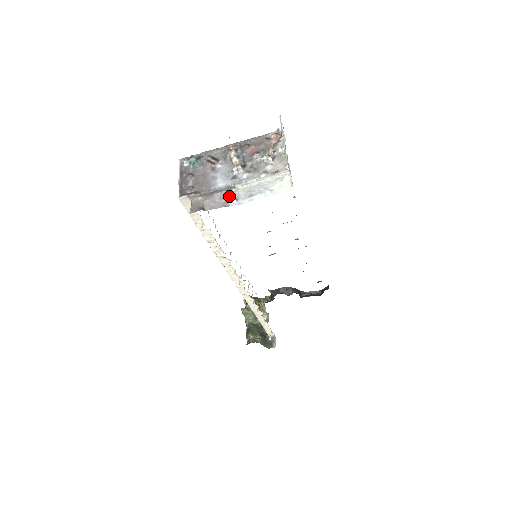
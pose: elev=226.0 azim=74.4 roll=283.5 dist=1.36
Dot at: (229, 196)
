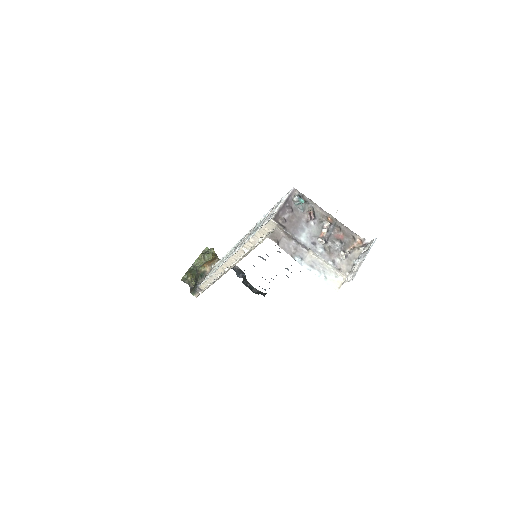
Dot at: (300, 251)
